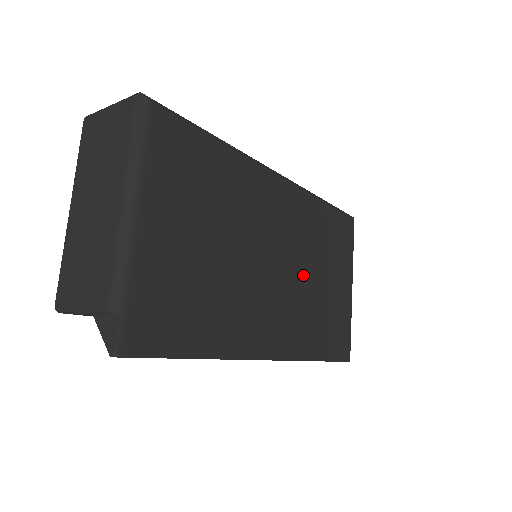
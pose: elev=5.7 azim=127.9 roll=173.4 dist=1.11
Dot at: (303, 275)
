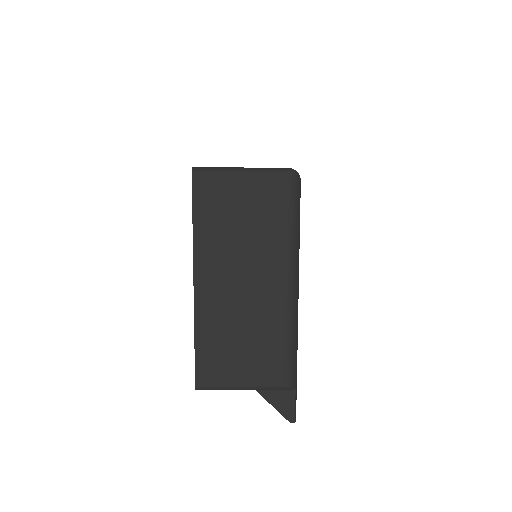
Dot at: occluded
